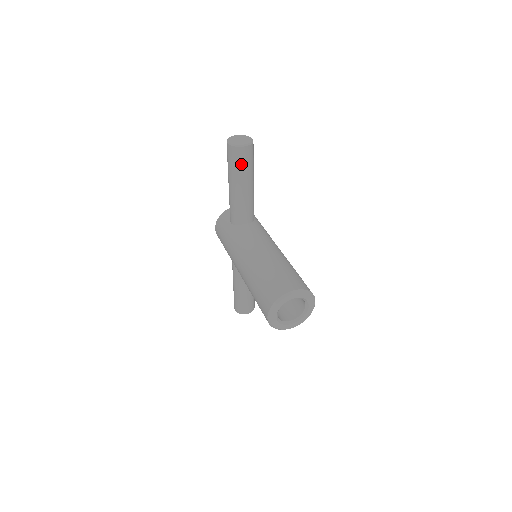
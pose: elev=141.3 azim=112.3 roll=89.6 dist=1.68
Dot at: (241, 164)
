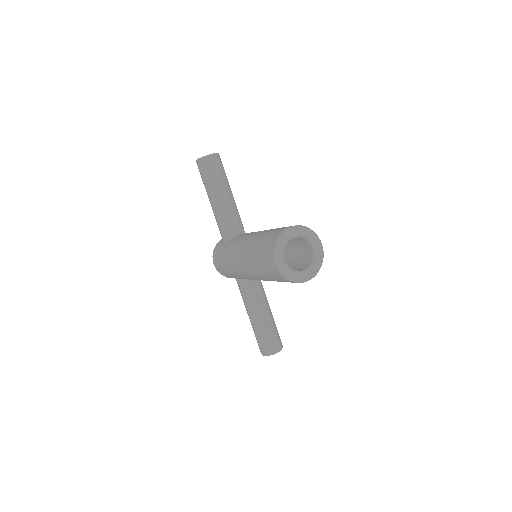
Dot at: (213, 173)
